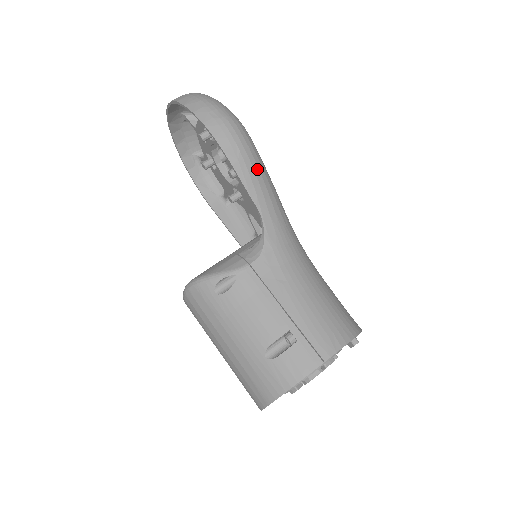
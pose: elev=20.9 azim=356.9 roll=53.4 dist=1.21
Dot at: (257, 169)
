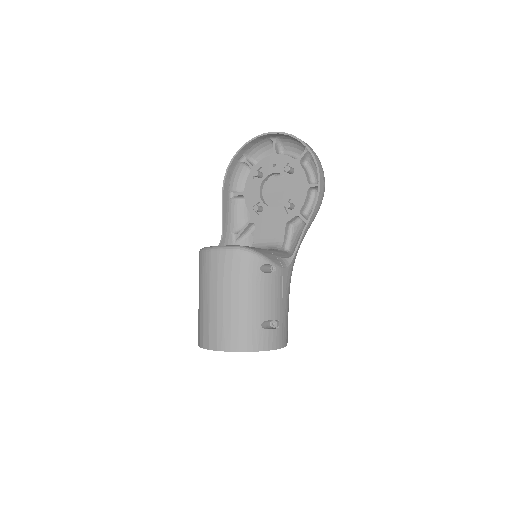
Dot at: occluded
